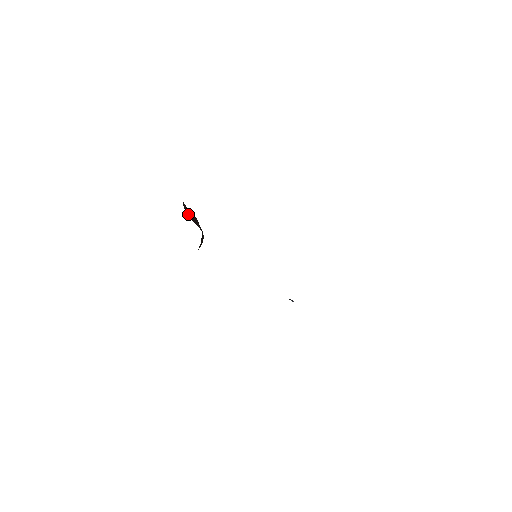
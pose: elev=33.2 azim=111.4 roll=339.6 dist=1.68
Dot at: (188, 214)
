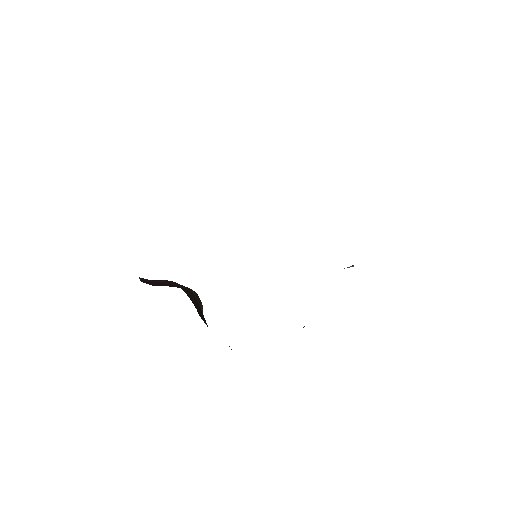
Dot at: (151, 284)
